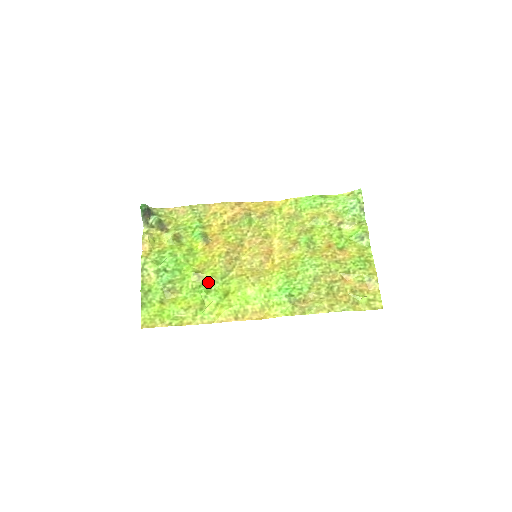
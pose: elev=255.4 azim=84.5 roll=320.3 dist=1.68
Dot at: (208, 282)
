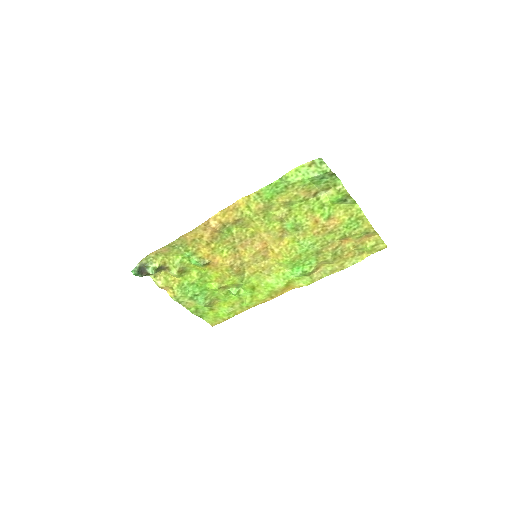
Dot at: (233, 286)
